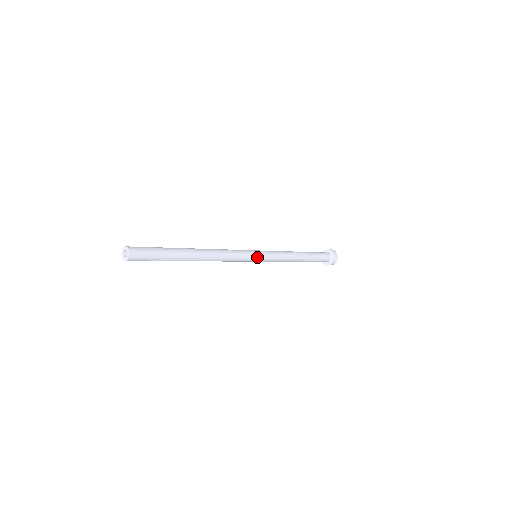
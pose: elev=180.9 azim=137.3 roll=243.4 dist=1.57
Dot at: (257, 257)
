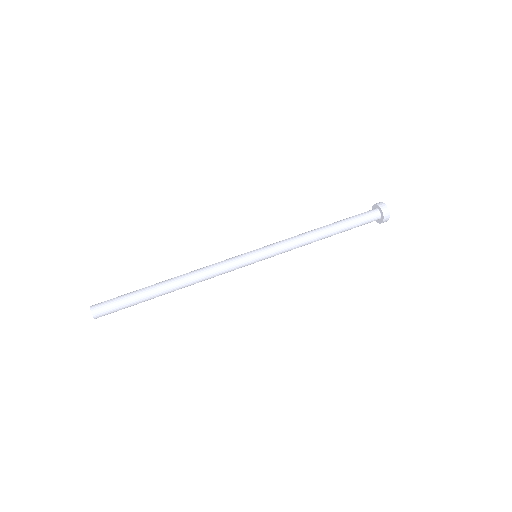
Dot at: occluded
